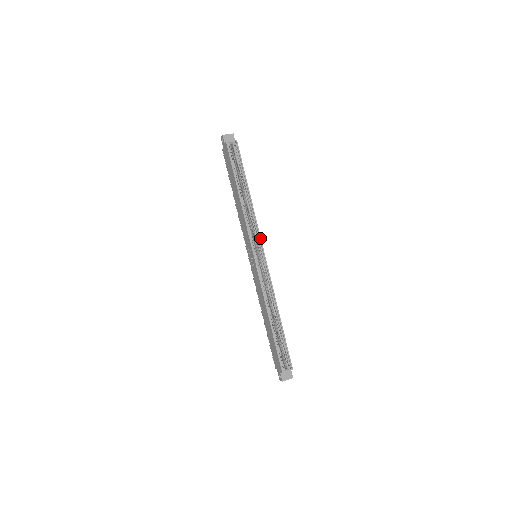
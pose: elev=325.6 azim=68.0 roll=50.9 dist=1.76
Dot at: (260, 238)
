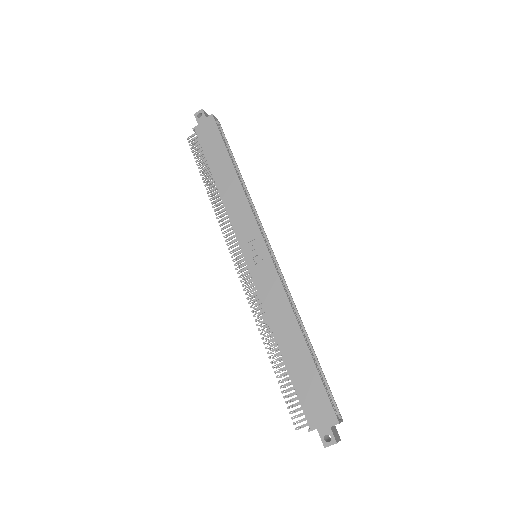
Dot at: (264, 231)
